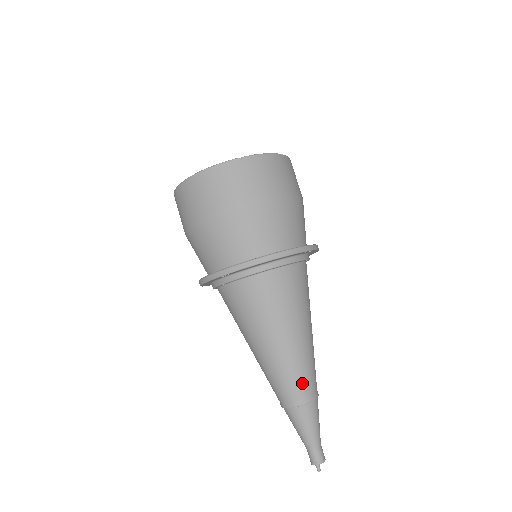
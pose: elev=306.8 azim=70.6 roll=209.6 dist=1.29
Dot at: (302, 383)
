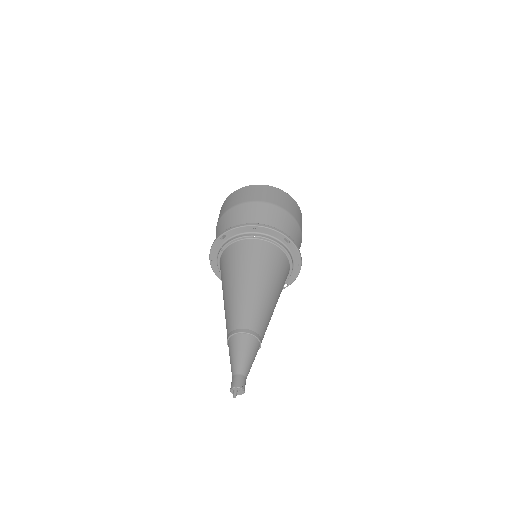
Dot at: (247, 317)
